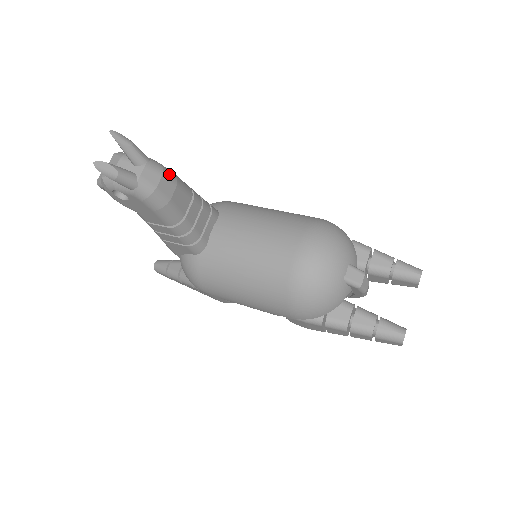
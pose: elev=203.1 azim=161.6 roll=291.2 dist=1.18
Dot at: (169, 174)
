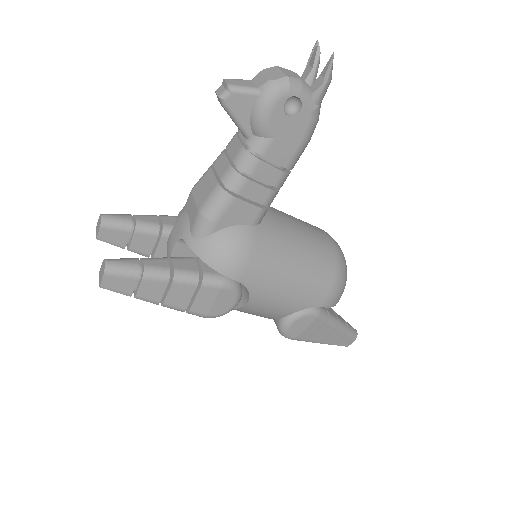
Dot at: occluded
